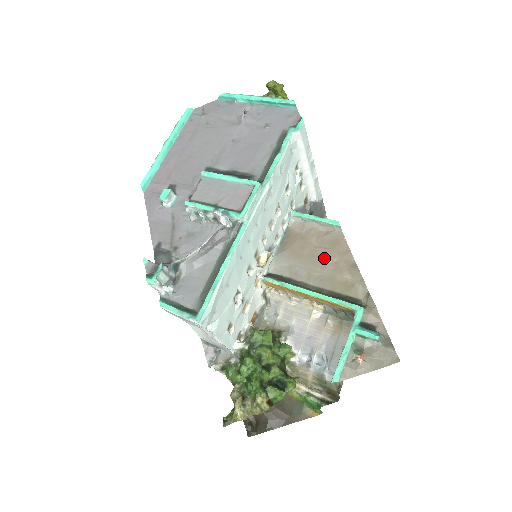
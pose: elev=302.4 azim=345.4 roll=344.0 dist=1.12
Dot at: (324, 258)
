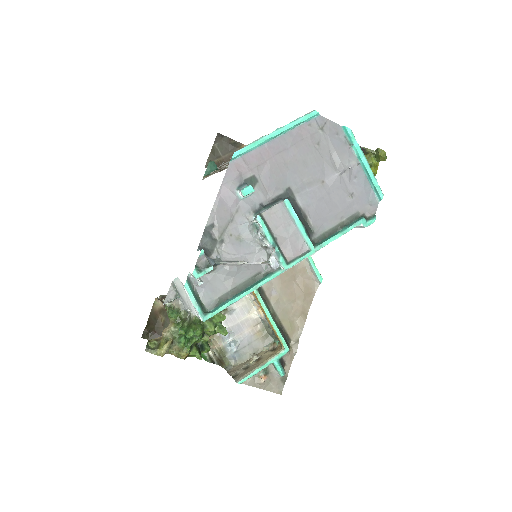
Dot at: (294, 294)
